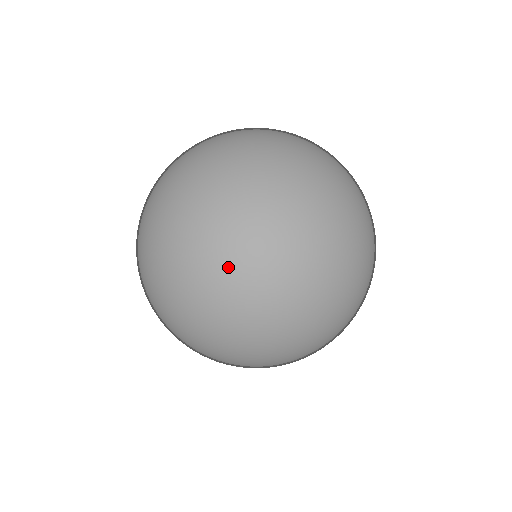
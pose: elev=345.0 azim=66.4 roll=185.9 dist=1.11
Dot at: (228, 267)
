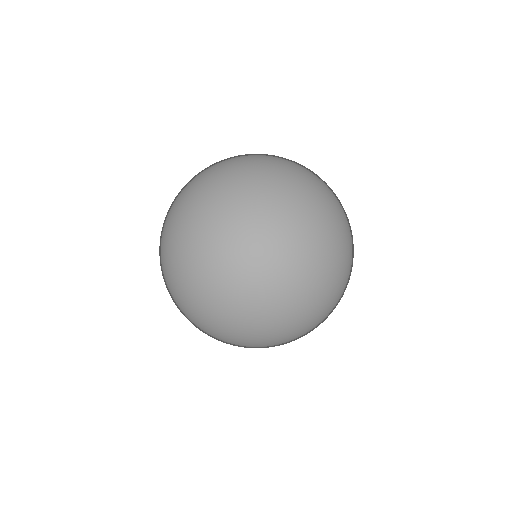
Dot at: (176, 277)
